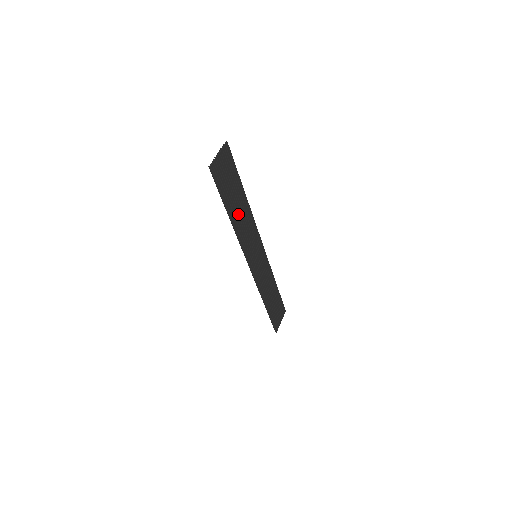
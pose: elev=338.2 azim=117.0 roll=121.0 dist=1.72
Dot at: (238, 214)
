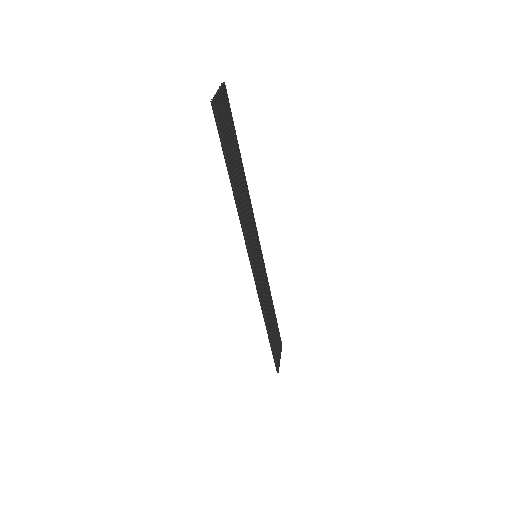
Dot at: (239, 187)
